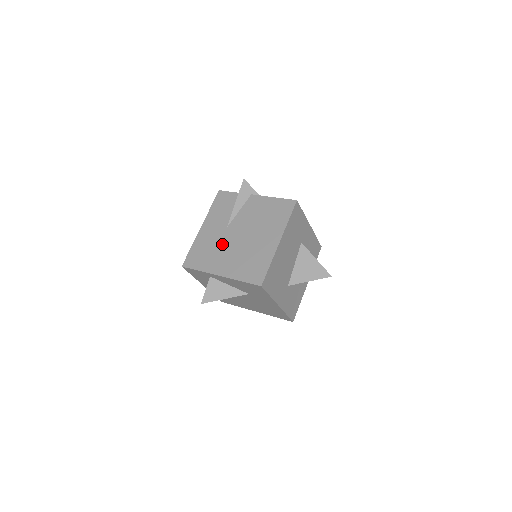
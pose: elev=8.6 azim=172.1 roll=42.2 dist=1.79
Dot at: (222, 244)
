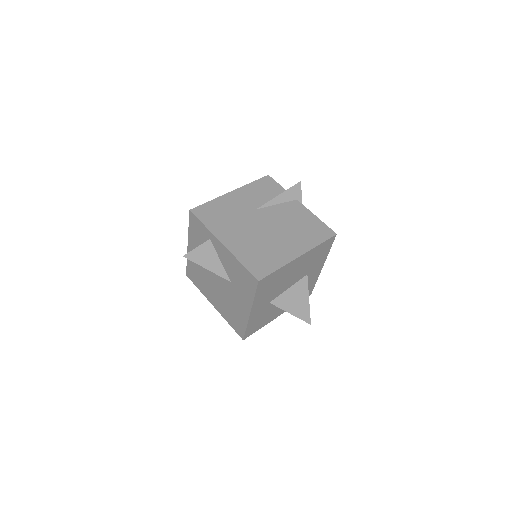
Dot at: (243, 219)
